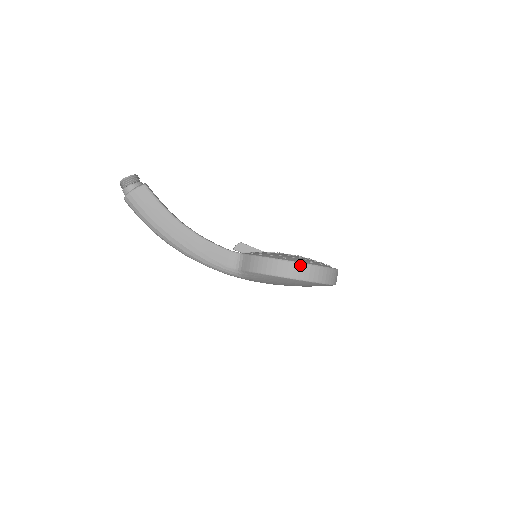
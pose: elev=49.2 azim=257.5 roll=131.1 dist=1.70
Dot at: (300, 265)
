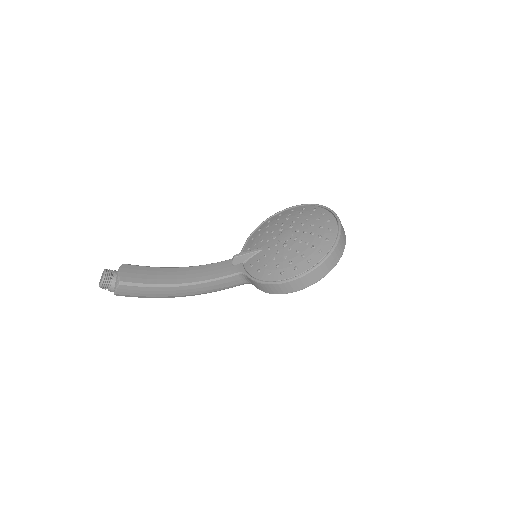
Dot at: (300, 279)
